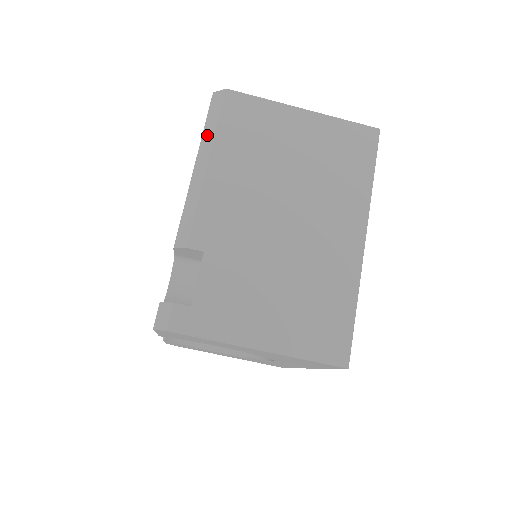
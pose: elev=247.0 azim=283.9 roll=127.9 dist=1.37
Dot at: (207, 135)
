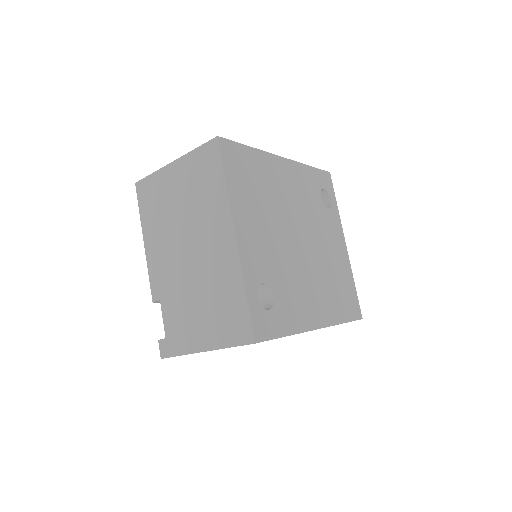
Dot at: occluded
